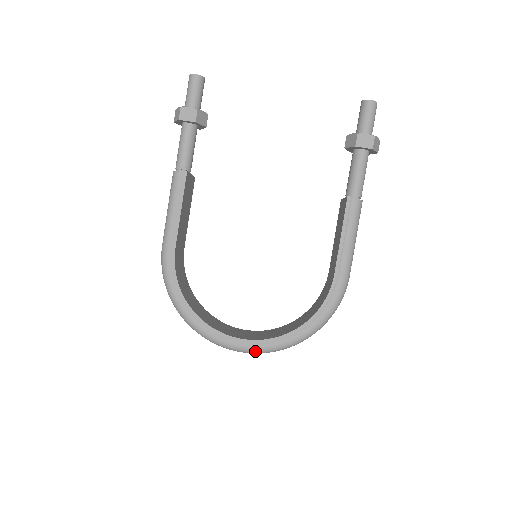
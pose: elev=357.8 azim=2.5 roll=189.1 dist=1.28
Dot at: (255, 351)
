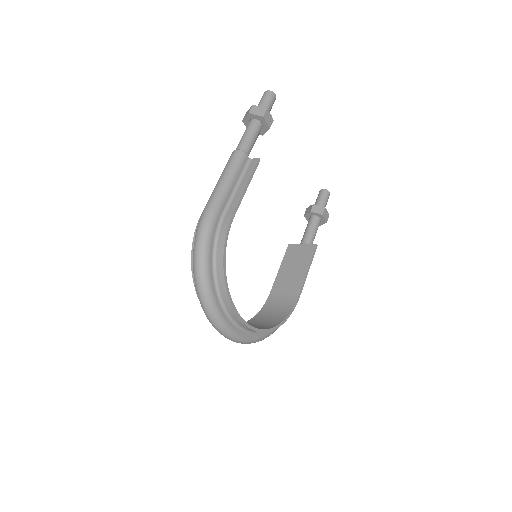
Dot at: (238, 338)
